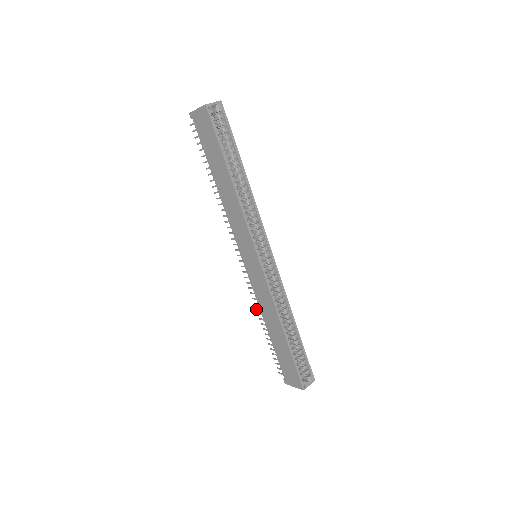
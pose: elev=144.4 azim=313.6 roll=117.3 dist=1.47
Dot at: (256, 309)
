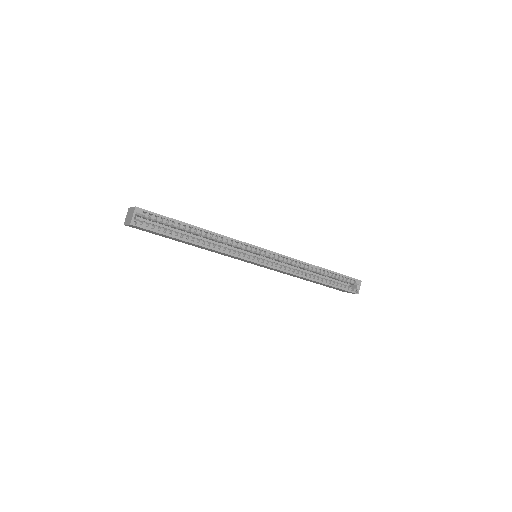
Dot at: occluded
